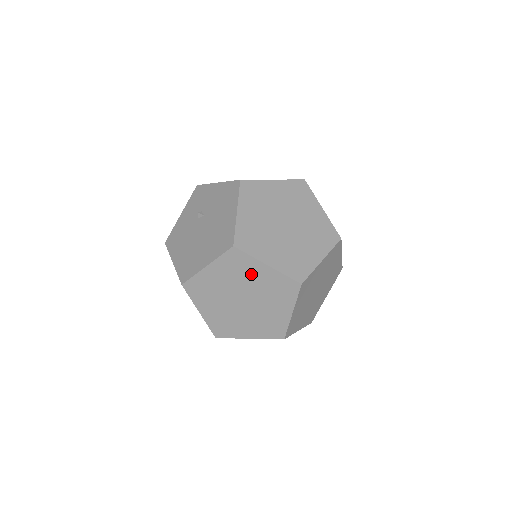
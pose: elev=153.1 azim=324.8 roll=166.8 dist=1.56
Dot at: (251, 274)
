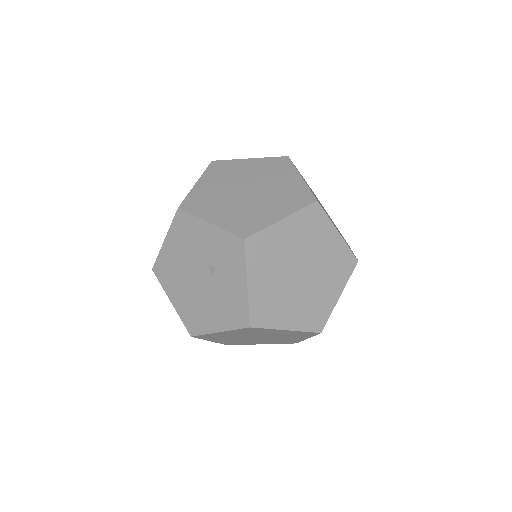
Dot at: occluded
